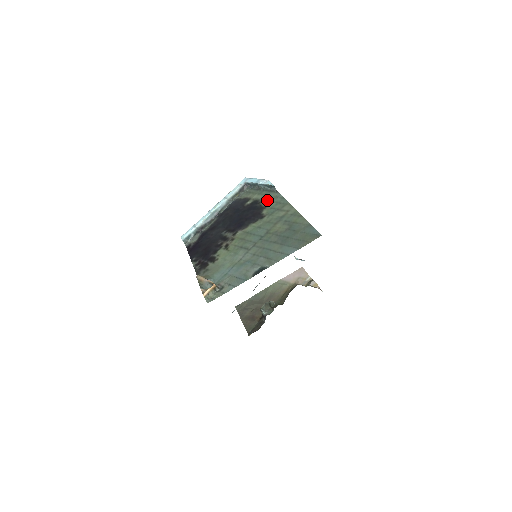
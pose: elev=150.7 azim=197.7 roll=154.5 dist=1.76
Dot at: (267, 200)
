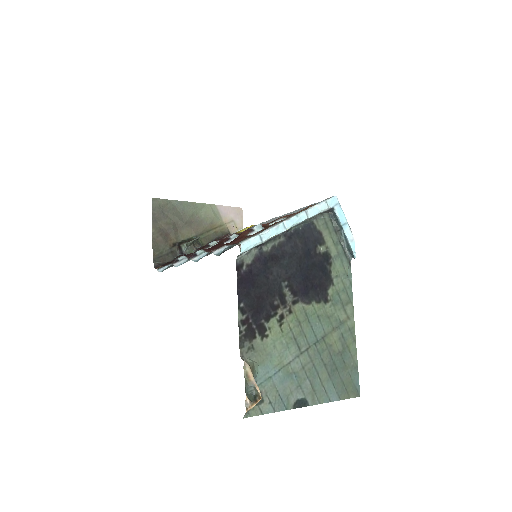
Dot at: (338, 270)
